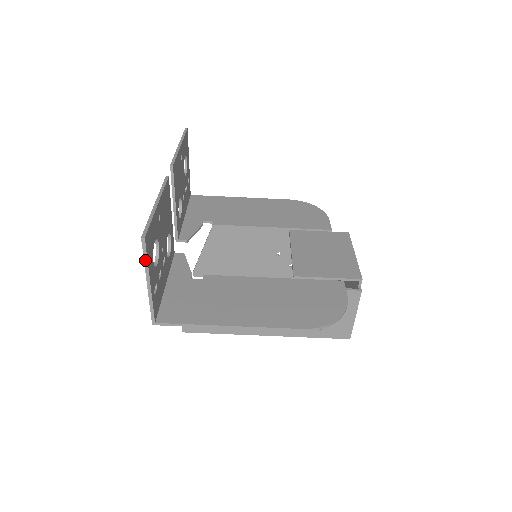
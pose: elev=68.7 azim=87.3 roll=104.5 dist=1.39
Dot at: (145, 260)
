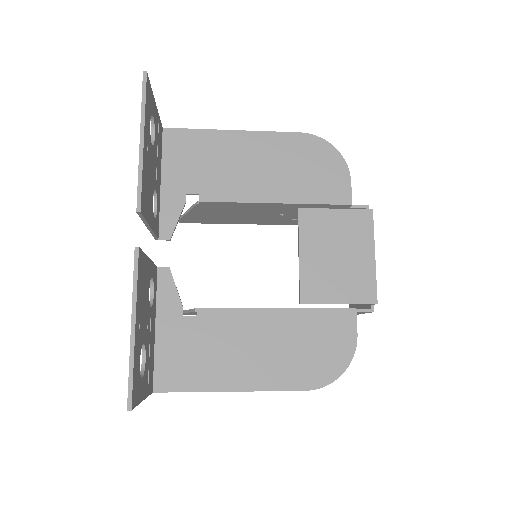
Dot at: occluded
